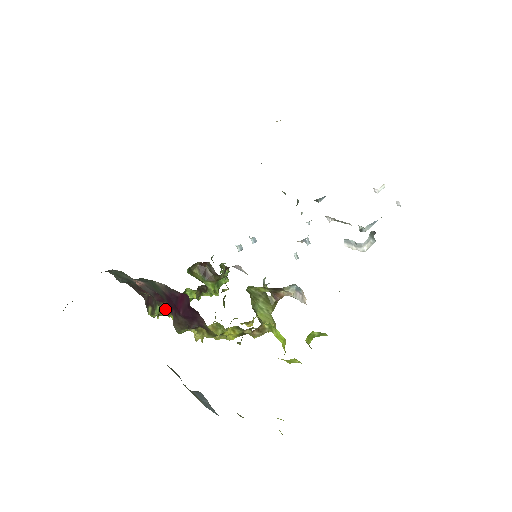
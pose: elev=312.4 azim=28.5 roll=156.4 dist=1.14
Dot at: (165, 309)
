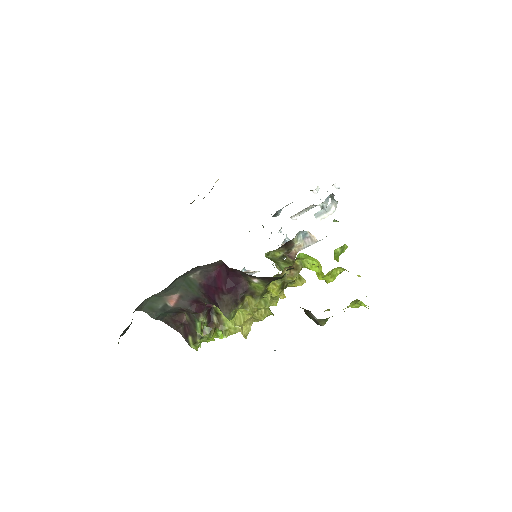
Dot at: (205, 322)
